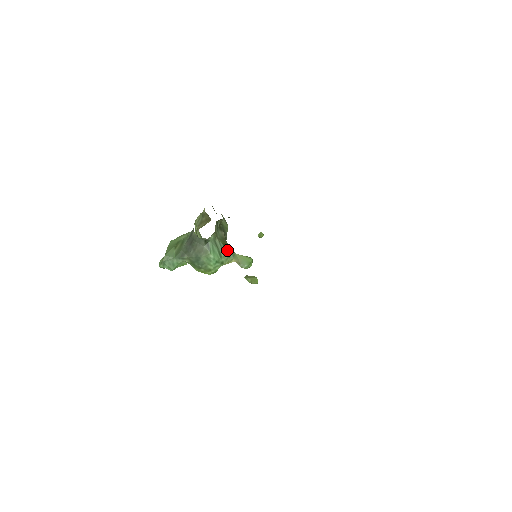
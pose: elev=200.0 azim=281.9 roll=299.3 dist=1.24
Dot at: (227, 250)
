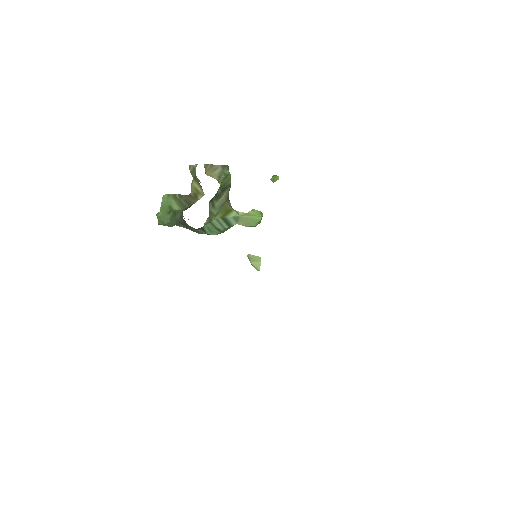
Dot at: (228, 221)
